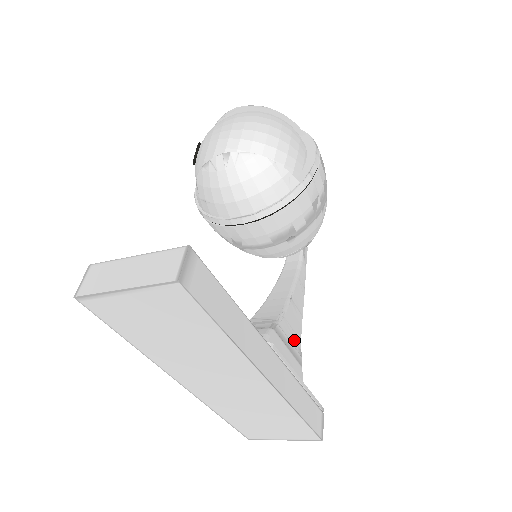
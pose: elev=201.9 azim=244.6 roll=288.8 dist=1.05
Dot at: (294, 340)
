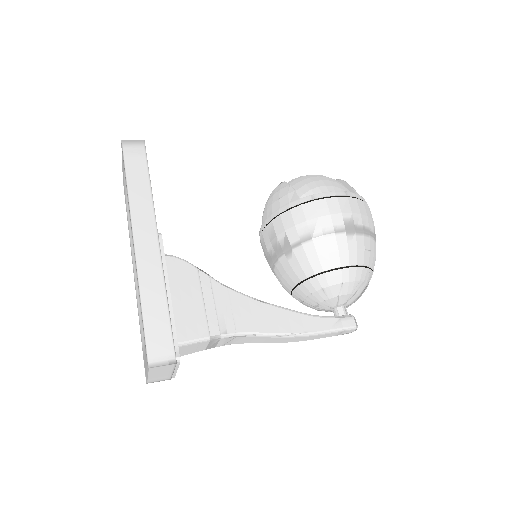
Dot at: (224, 314)
